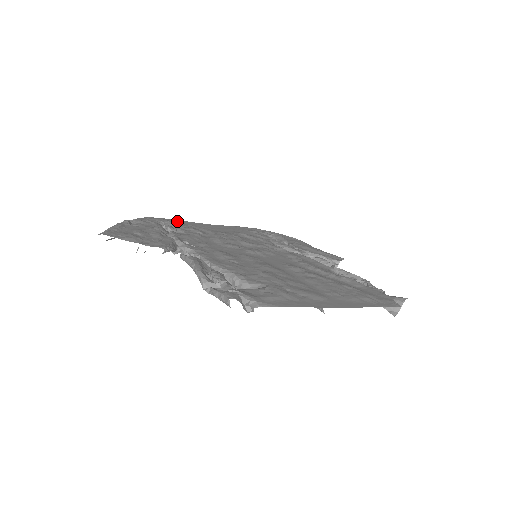
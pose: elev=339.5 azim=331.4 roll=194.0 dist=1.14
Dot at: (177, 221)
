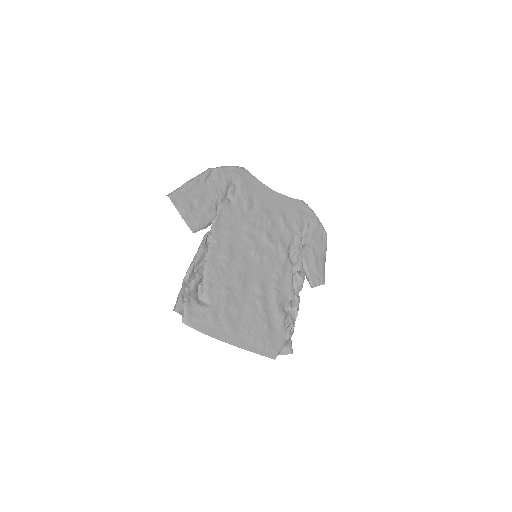
Dot at: (250, 179)
